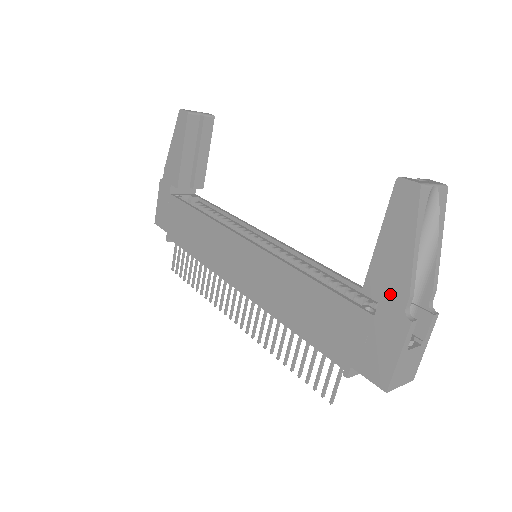
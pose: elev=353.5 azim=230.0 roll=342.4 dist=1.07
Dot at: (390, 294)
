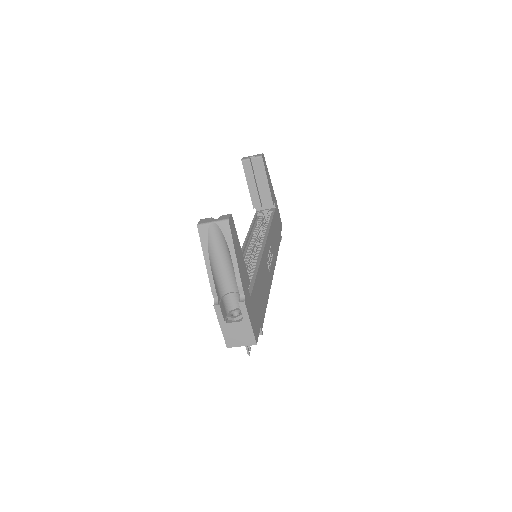
Dot at: occluded
